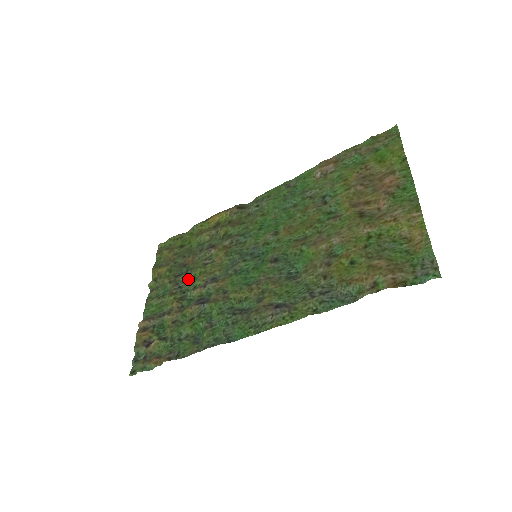
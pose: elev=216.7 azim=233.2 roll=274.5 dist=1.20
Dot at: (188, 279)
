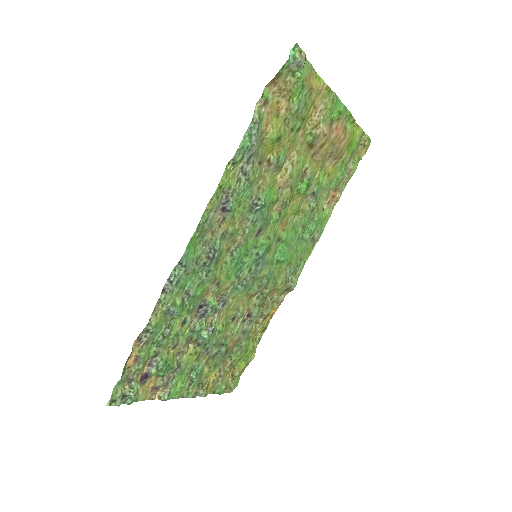
Dot at: (217, 341)
